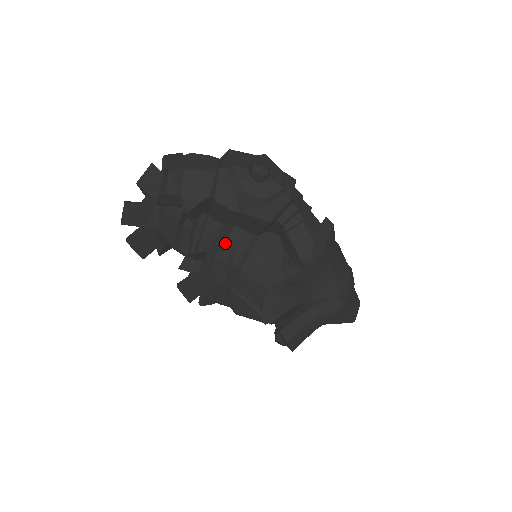
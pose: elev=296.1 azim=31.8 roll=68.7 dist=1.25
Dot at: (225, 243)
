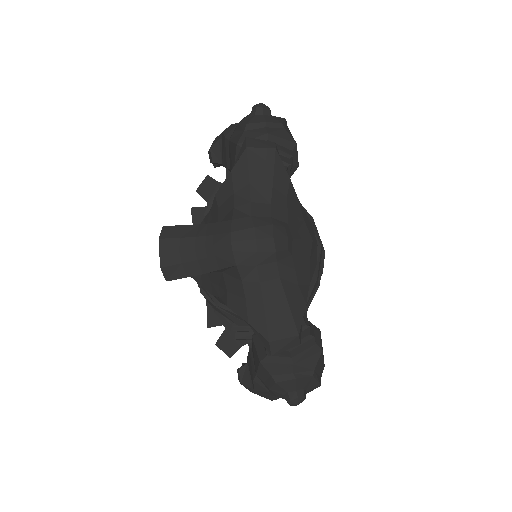
Dot at: occluded
